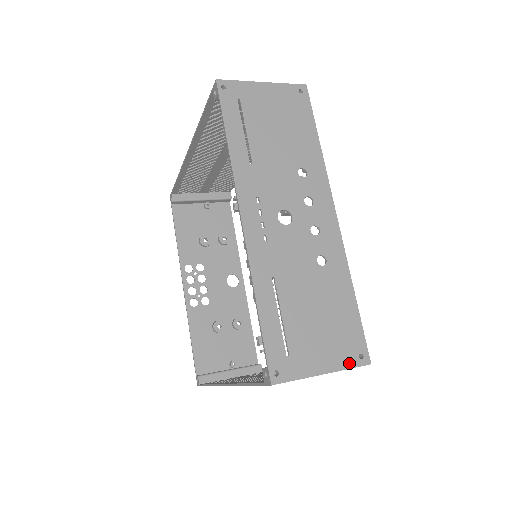
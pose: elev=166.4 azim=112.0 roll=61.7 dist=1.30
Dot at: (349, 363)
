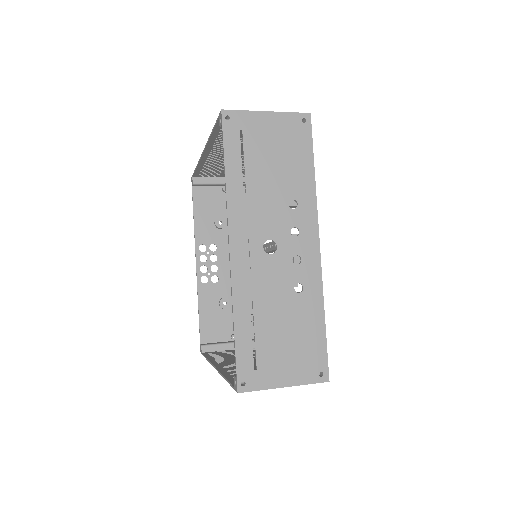
Dot at: (309, 379)
